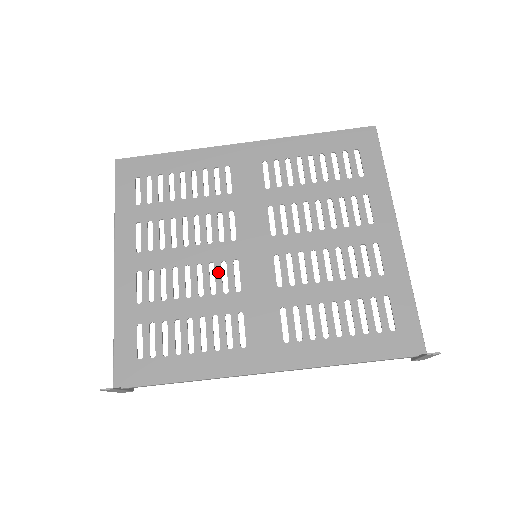
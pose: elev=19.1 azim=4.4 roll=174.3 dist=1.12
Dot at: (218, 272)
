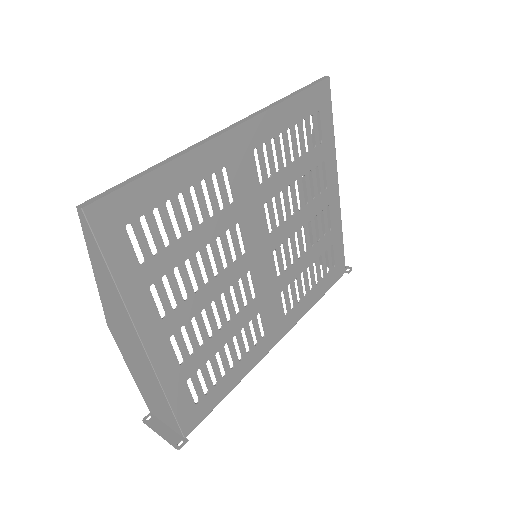
Dot at: (238, 292)
